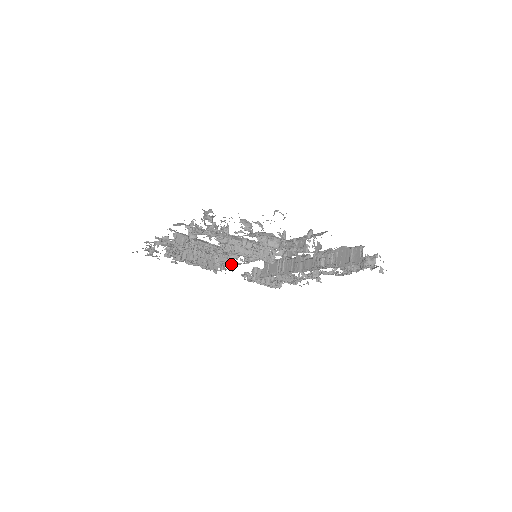
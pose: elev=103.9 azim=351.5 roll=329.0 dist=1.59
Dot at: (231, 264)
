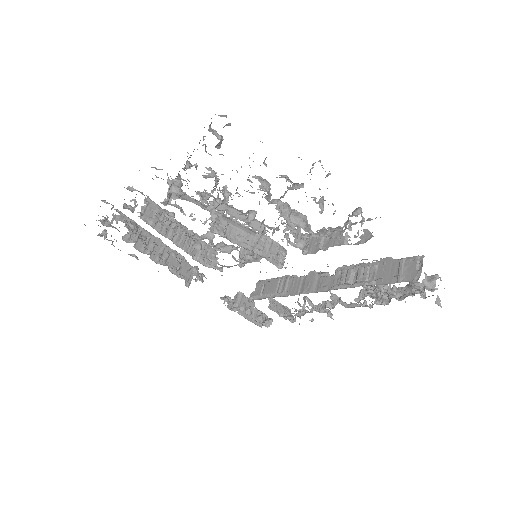
Dot at: (216, 266)
